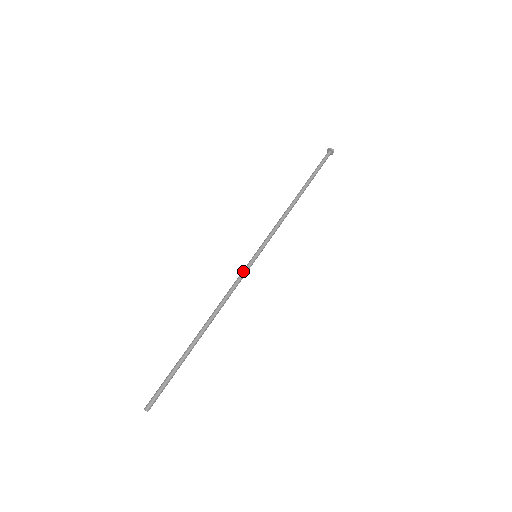
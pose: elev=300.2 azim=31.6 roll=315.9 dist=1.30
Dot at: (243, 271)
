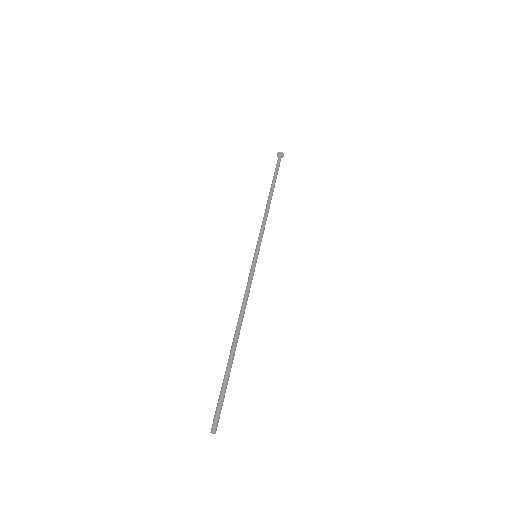
Dot at: (251, 272)
